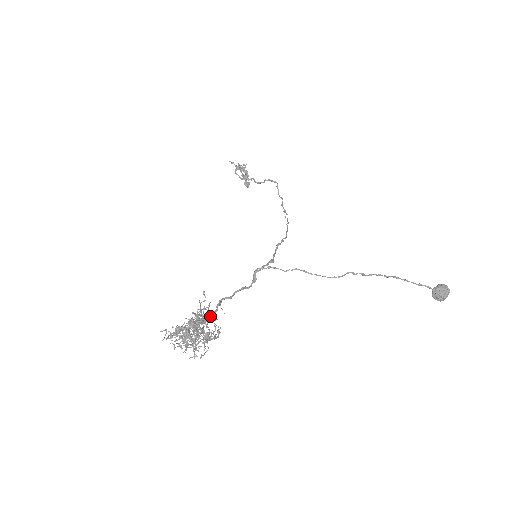
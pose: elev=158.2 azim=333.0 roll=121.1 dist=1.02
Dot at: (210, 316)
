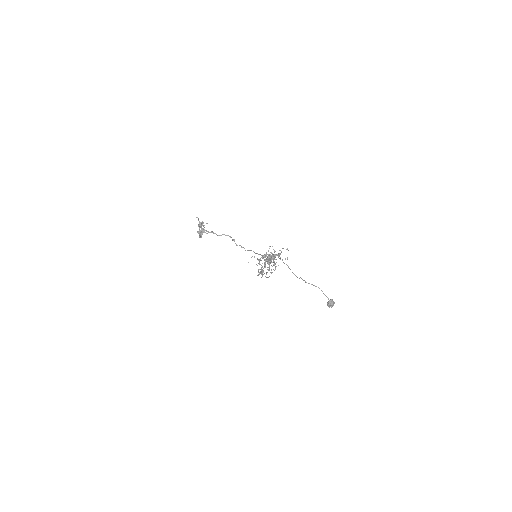
Dot at: occluded
